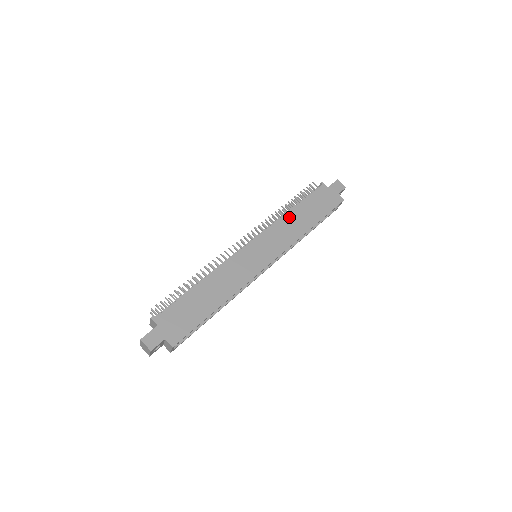
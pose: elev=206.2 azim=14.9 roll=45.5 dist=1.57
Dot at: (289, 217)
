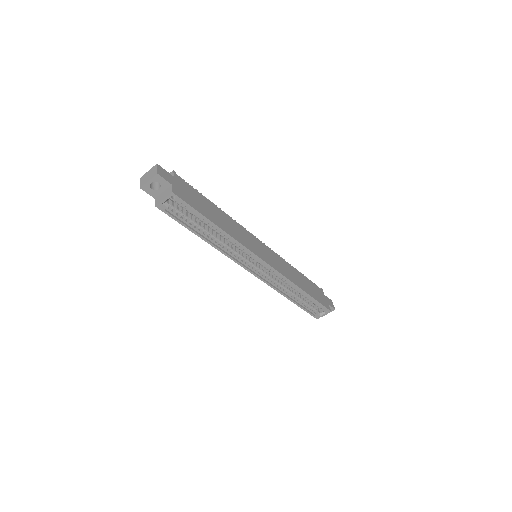
Dot at: (293, 269)
